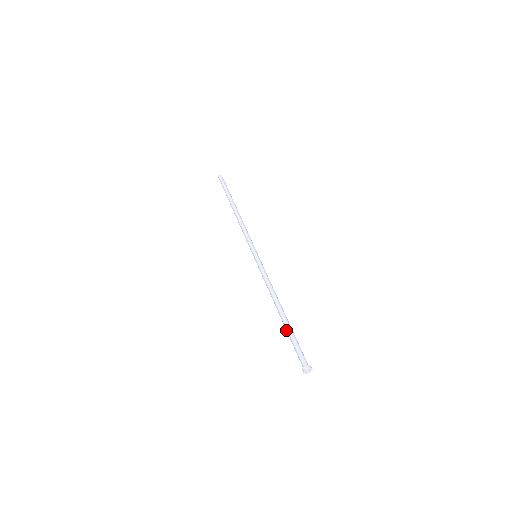
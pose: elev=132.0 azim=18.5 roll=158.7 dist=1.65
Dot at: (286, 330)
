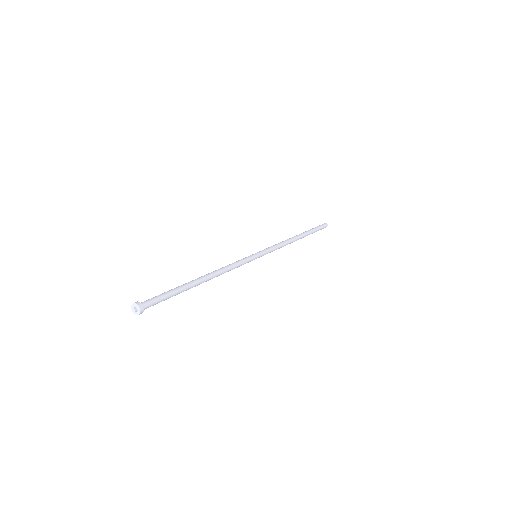
Dot at: (180, 287)
